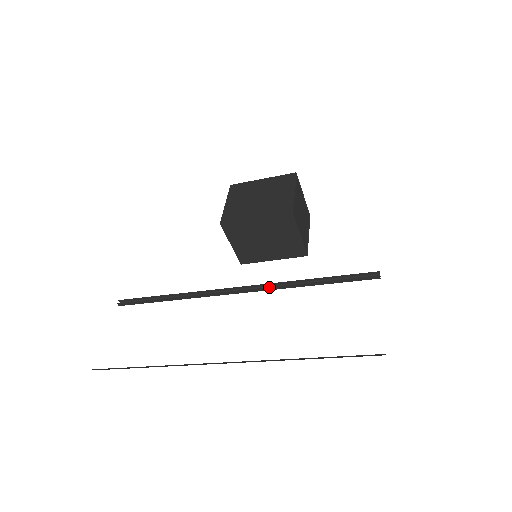
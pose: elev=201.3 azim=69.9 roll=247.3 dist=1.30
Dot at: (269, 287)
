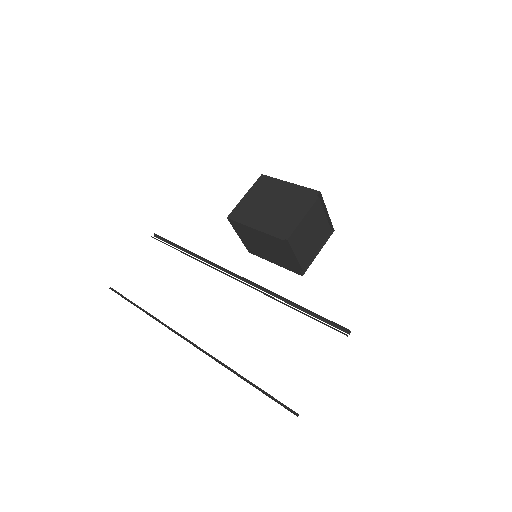
Dot at: (257, 289)
